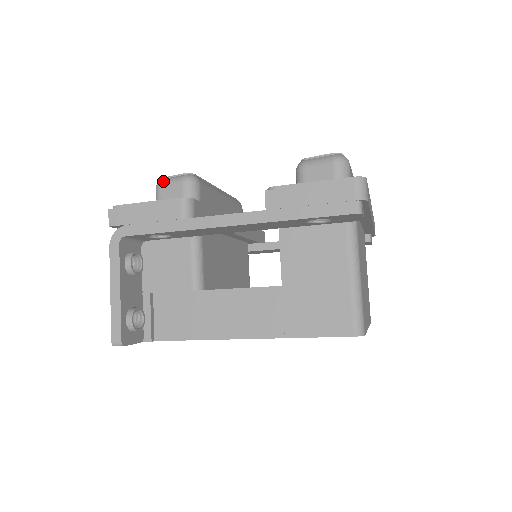
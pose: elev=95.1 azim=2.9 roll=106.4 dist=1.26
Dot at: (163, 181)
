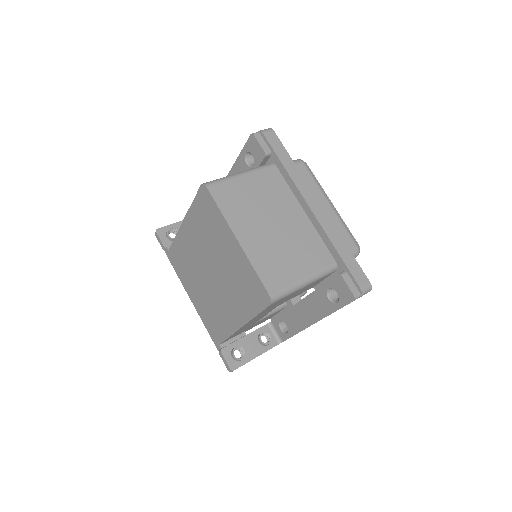
Dot at: occluded
